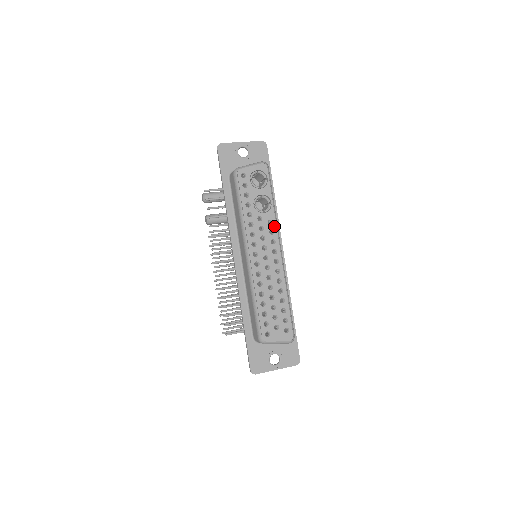
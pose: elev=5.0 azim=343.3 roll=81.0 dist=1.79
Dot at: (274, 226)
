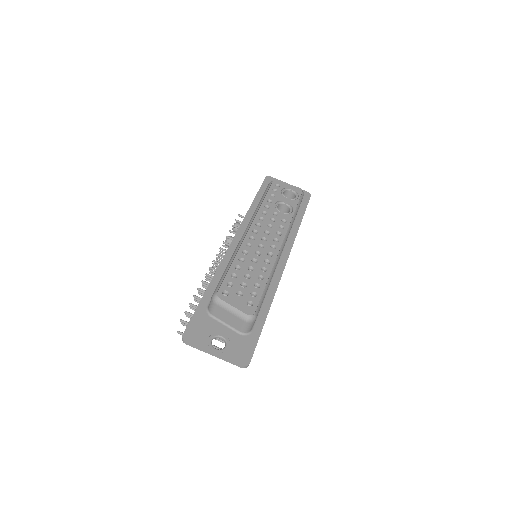
Dot at: (286, 225)
